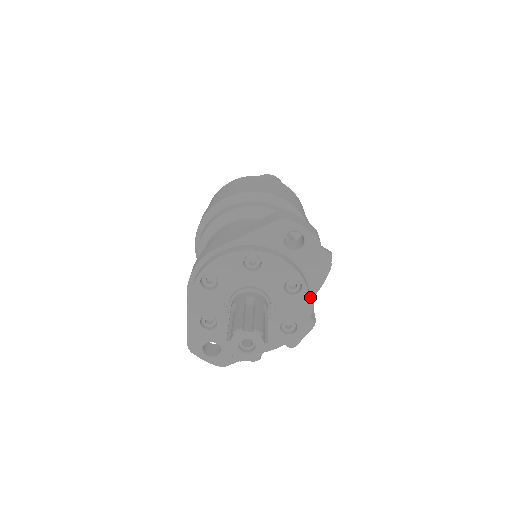
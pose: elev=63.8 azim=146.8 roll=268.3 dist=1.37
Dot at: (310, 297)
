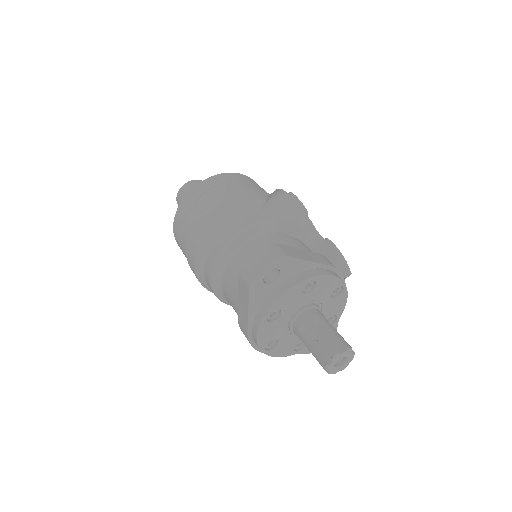
Dot at: (323, 268)
